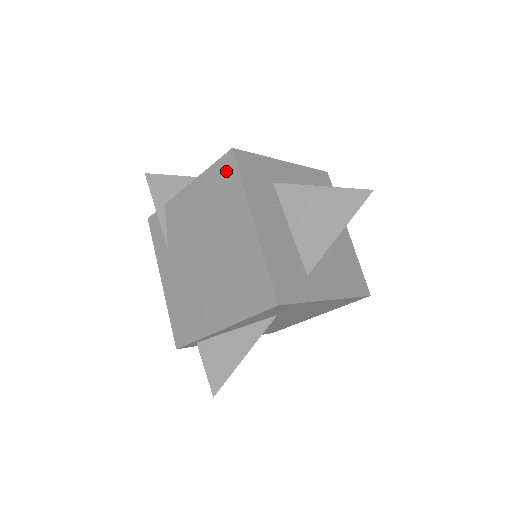
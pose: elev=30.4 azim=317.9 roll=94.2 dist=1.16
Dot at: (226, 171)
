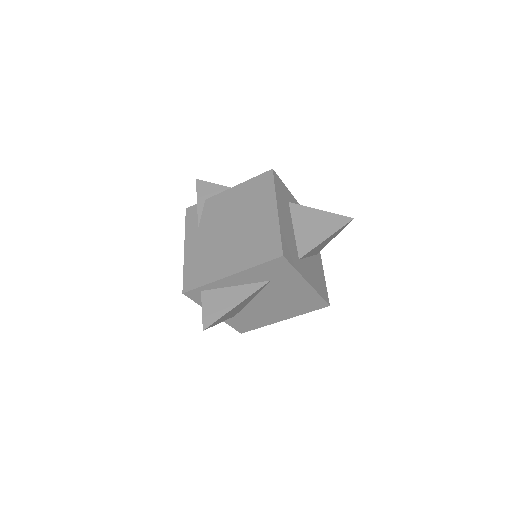
Dot at: (264, 181)
